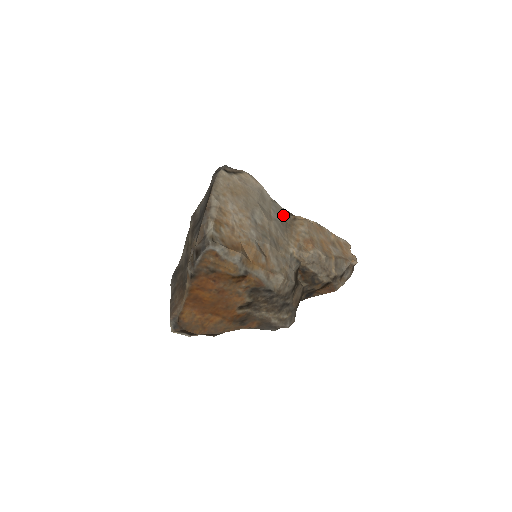
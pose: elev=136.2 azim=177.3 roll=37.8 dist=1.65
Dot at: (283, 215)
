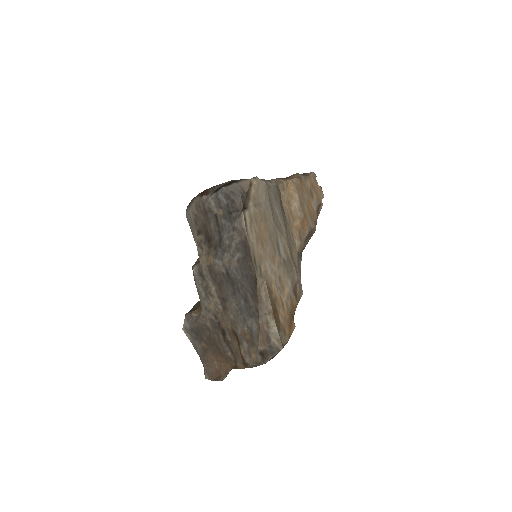
Dot at: (279, 199)
